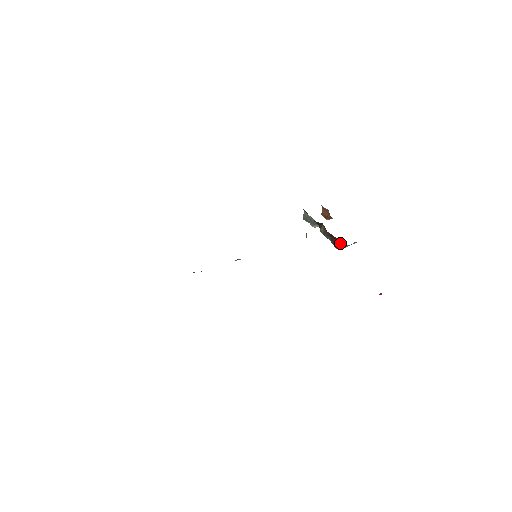
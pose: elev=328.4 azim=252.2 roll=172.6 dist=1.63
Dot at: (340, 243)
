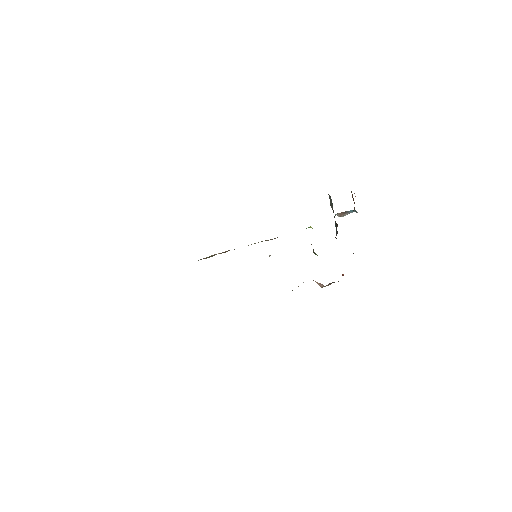
Dot at: occluded
